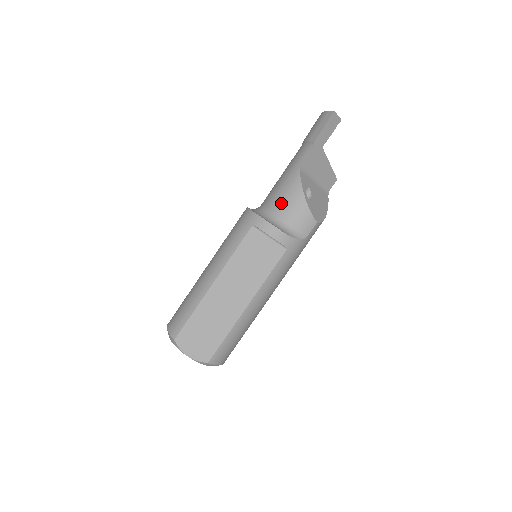
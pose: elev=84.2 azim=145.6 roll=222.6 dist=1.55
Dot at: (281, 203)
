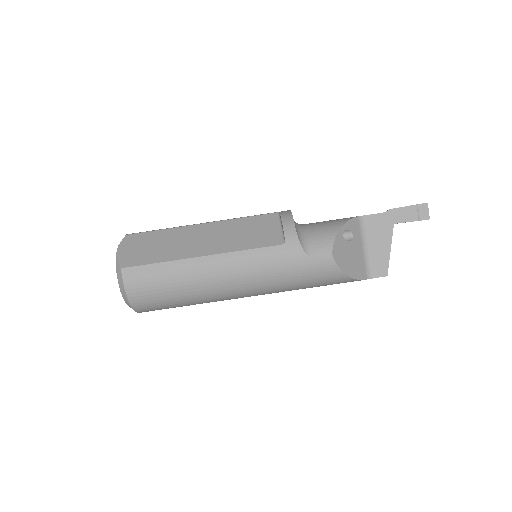
Dot at: (318, 223)
